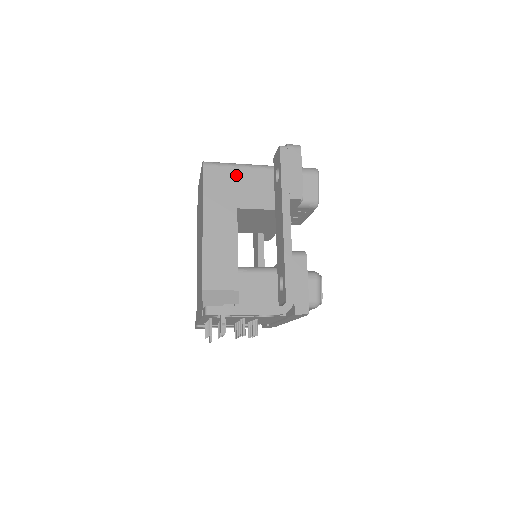
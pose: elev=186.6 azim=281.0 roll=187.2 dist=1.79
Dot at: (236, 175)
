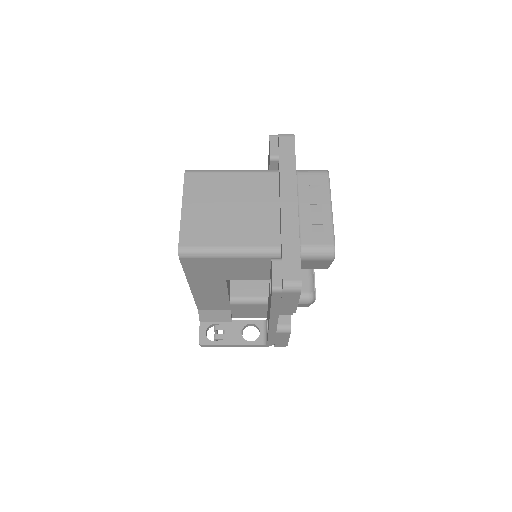
Dot at: (222, 263)
